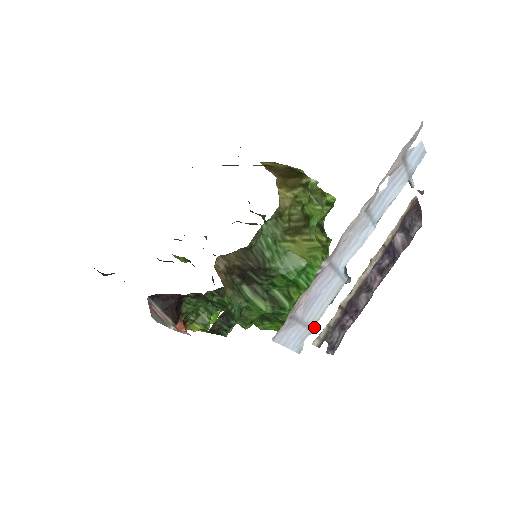
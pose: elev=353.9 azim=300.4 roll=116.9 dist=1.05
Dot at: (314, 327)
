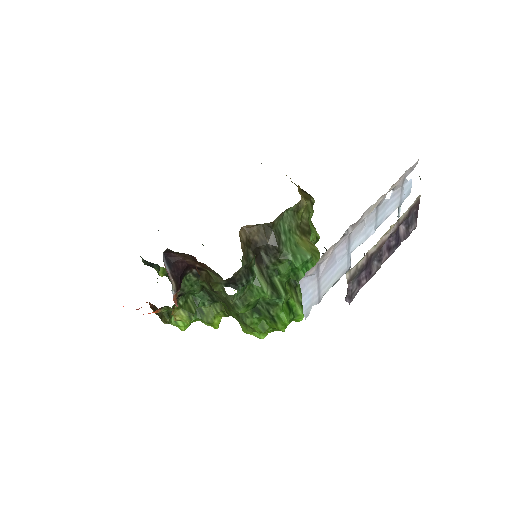
Dot at: (320, 299)
